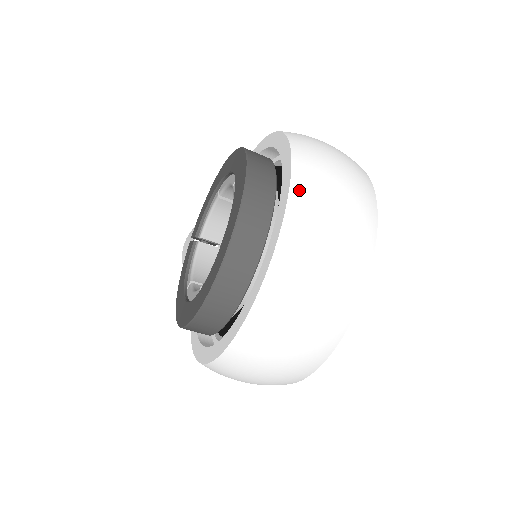
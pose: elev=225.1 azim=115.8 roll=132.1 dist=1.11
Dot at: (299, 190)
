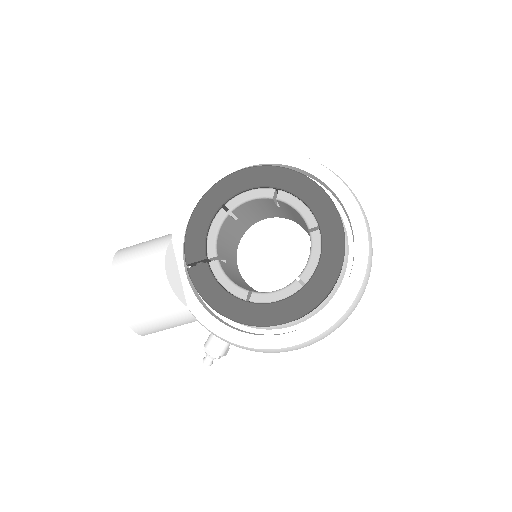
Dot at: occluded
